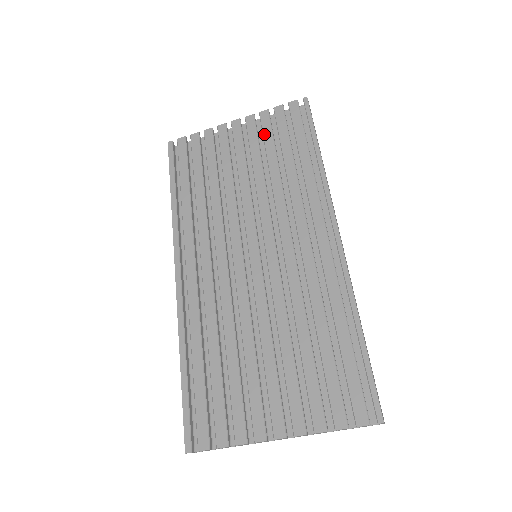
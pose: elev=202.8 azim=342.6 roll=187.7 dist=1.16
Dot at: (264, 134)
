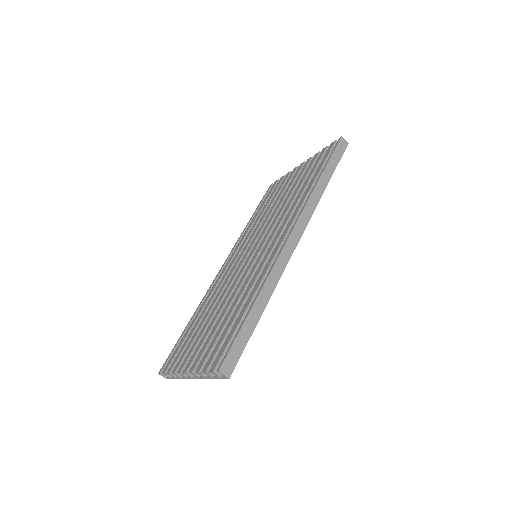
Dot at: (306, 170)
